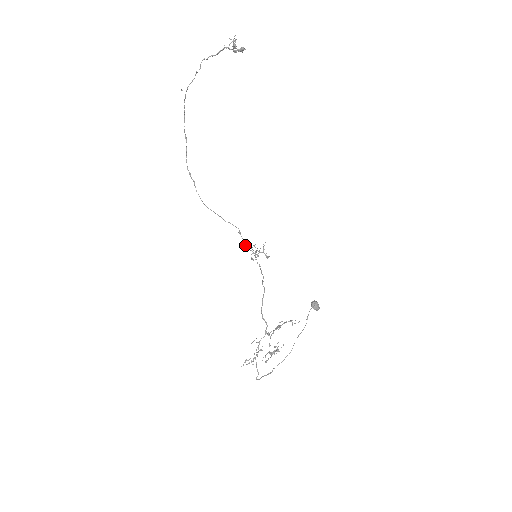
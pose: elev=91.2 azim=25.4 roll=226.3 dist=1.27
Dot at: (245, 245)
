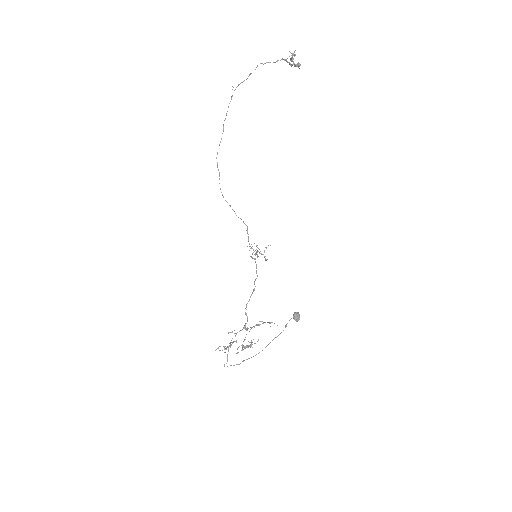
Dot at: (249, 243)
